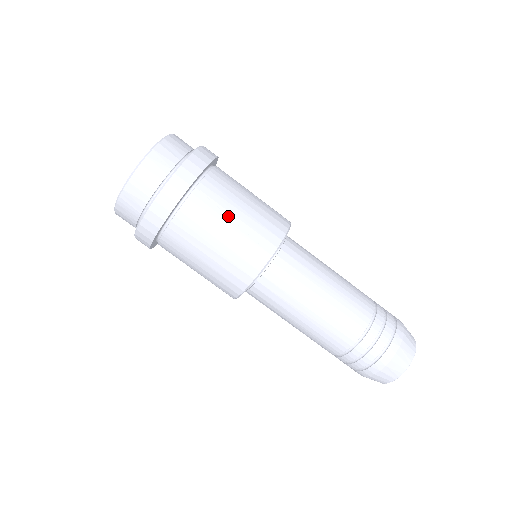
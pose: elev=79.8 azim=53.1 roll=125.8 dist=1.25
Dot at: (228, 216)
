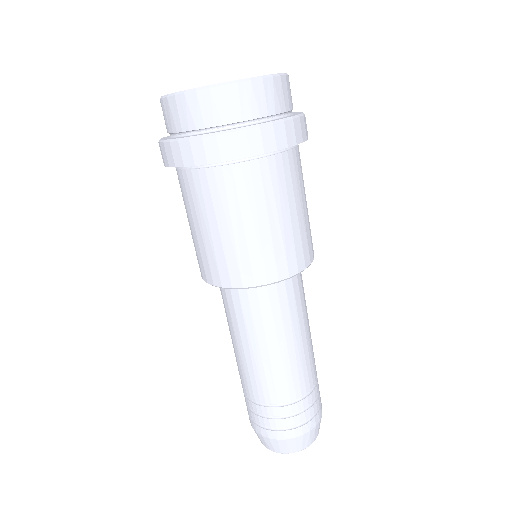
Dot at: (237, 219)
